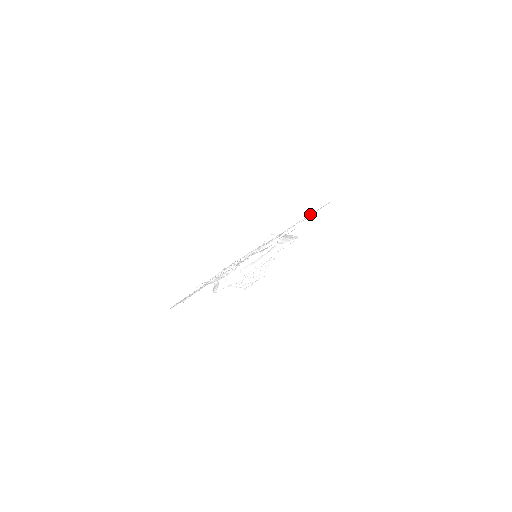
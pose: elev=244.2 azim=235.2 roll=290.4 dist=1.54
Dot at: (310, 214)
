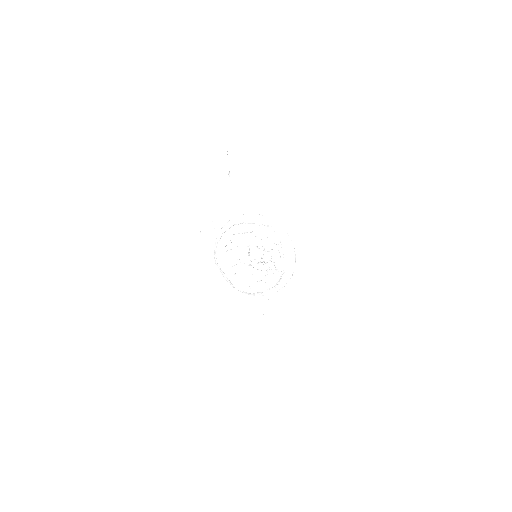
Dot at: occluded
